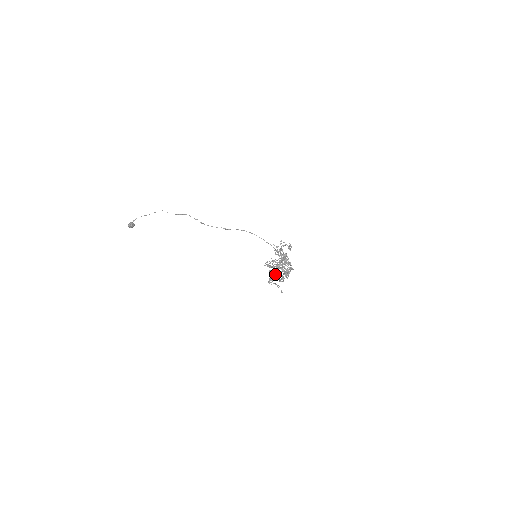
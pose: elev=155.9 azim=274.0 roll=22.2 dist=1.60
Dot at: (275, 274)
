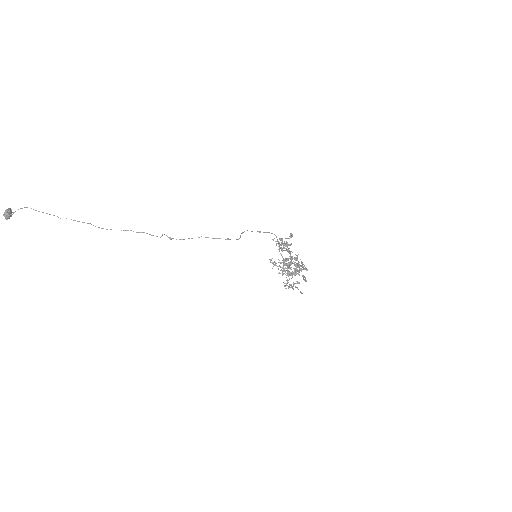
Dot at: occluded
